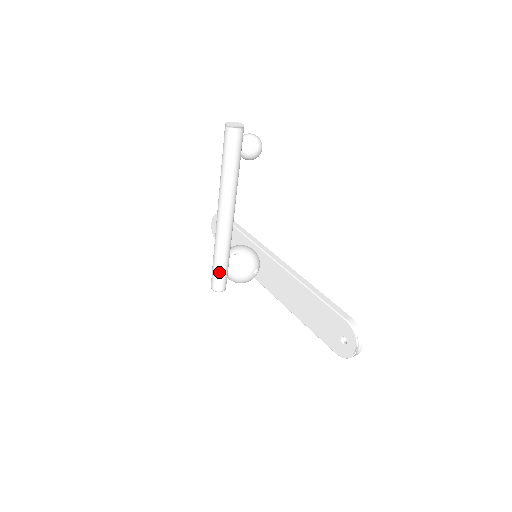
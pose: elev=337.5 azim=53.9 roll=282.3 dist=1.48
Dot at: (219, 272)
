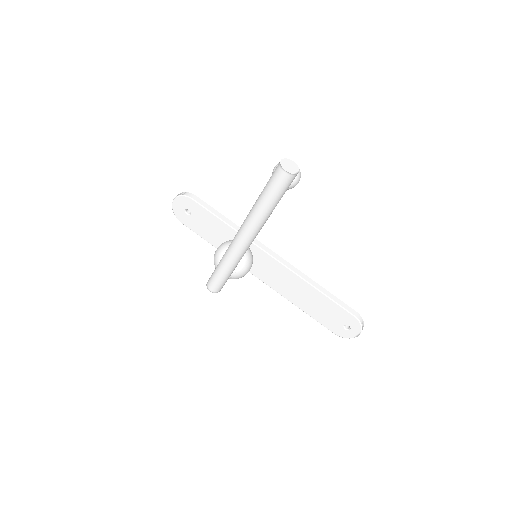
Dot at: (225, 280)
